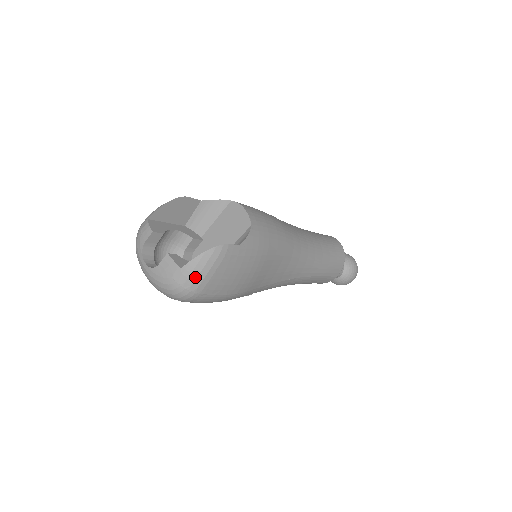
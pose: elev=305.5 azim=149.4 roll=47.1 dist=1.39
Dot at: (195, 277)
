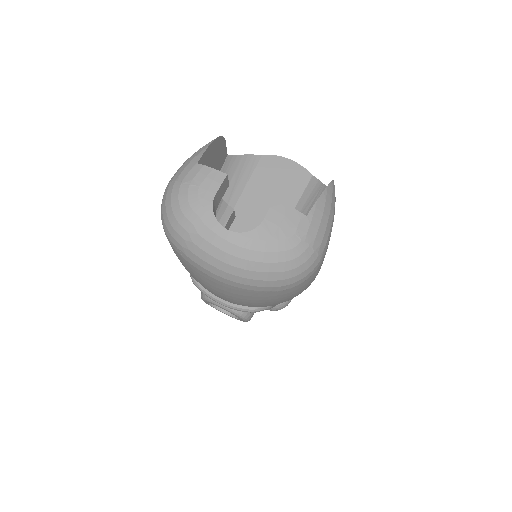
Dot at: (324, 228)
